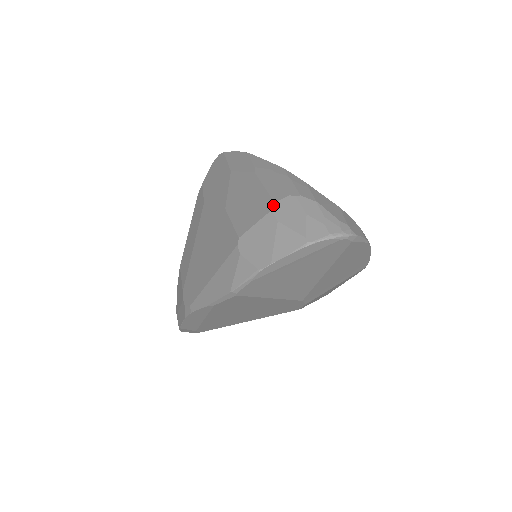
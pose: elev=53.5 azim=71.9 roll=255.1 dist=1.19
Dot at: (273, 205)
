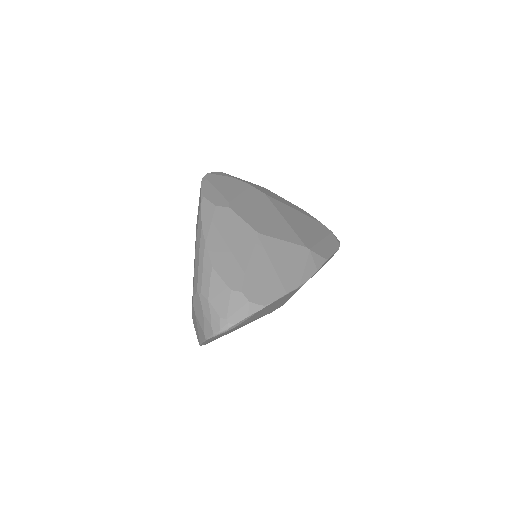
Dot at: occluded
